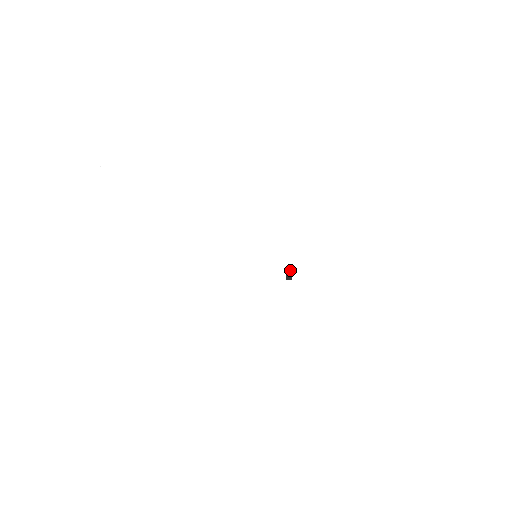
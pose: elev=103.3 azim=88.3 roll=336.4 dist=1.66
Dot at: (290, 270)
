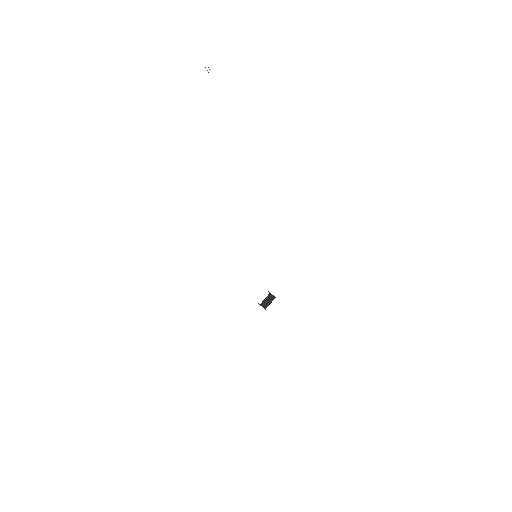
Dot at: (274, 296)
